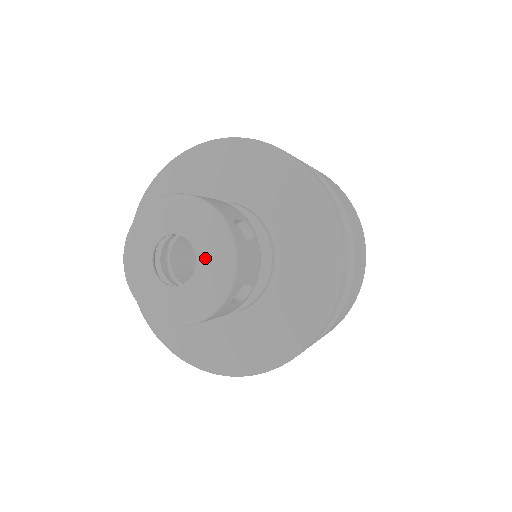
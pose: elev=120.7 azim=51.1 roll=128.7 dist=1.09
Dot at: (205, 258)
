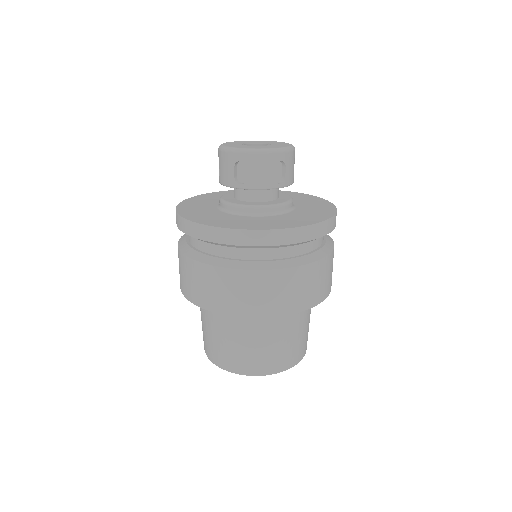
Dot at: (271, 143)
